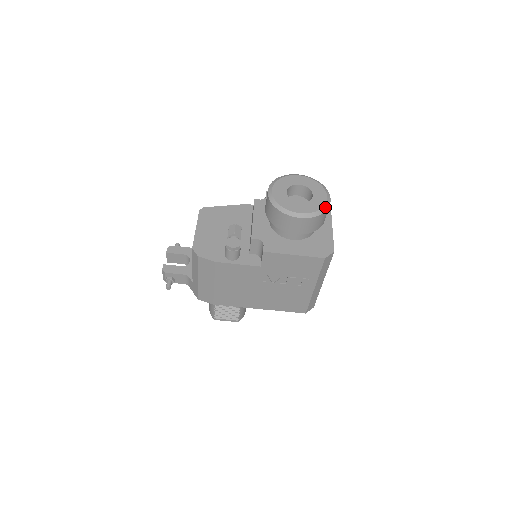
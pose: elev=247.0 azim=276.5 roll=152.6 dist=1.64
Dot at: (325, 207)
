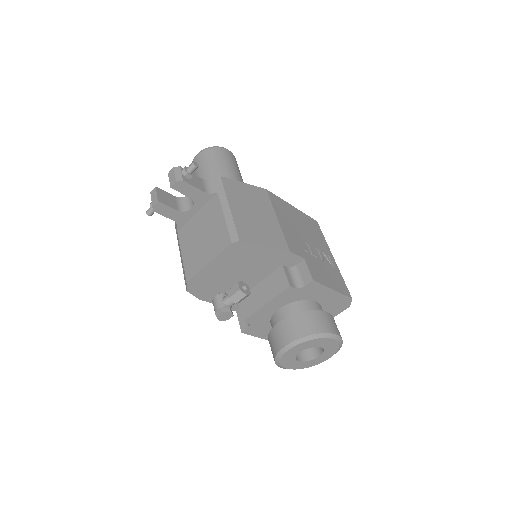
Dot at: occluded
